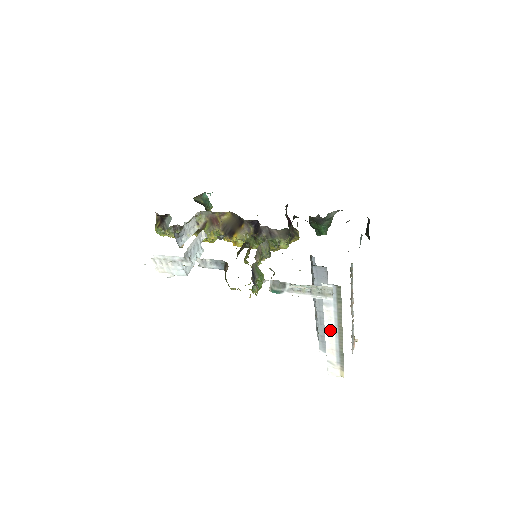
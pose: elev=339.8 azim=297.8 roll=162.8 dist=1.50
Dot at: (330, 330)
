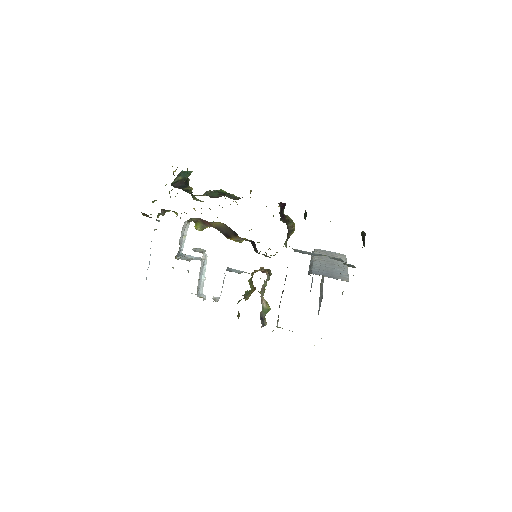
Dot at: occluded
